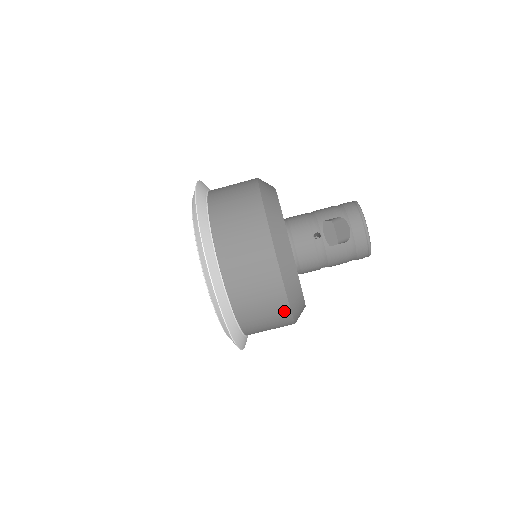
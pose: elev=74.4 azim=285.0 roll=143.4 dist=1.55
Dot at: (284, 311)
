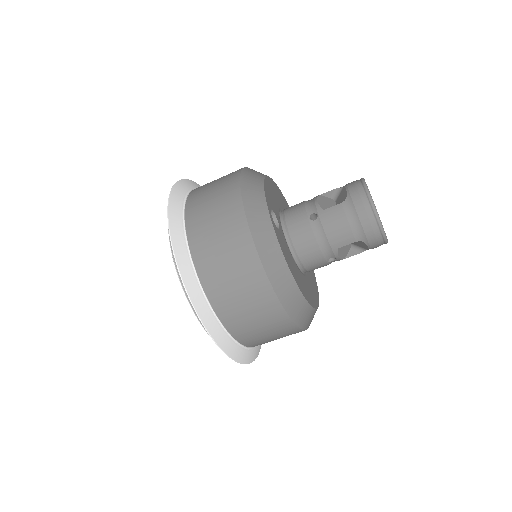
Dot at: occluded
